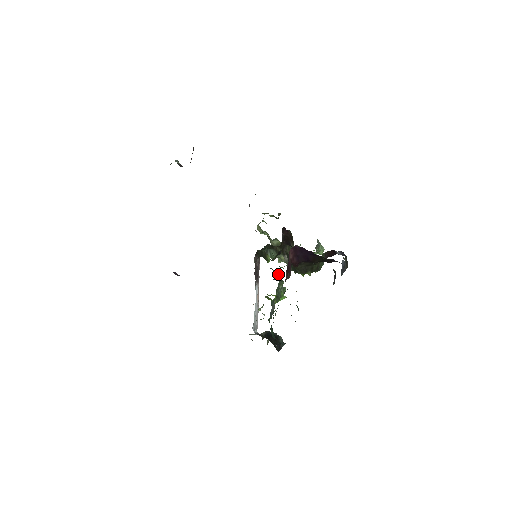
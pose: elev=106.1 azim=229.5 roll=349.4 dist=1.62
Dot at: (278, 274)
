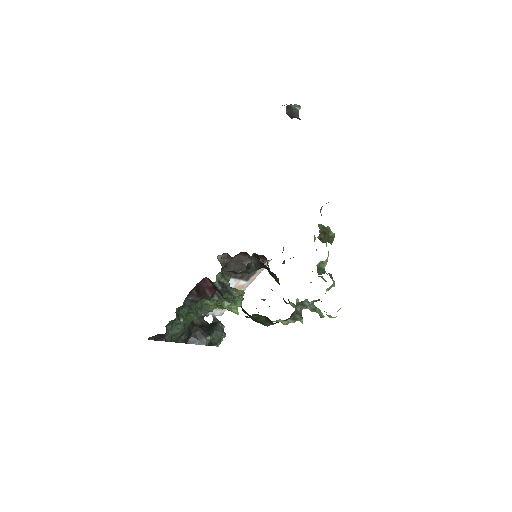
Dot at: (227, 288)
